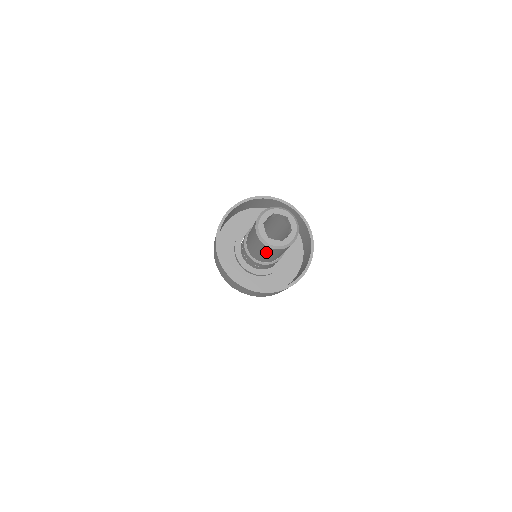
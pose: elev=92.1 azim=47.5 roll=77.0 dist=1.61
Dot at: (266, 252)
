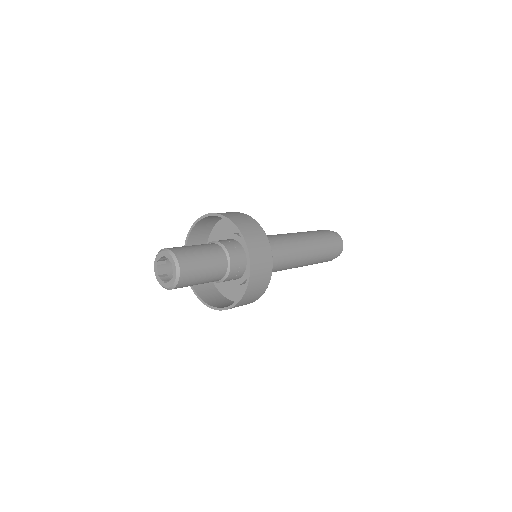
Dot at: occluded
